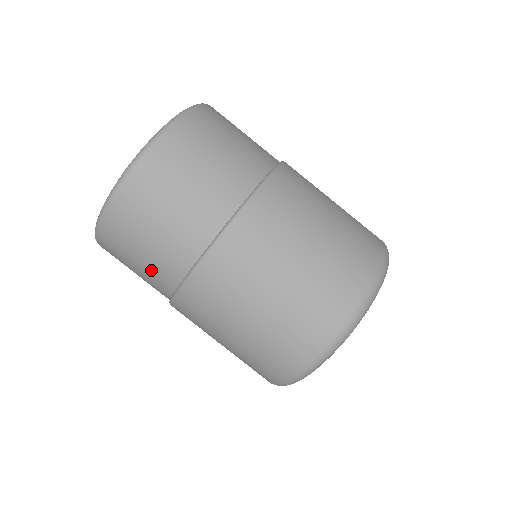
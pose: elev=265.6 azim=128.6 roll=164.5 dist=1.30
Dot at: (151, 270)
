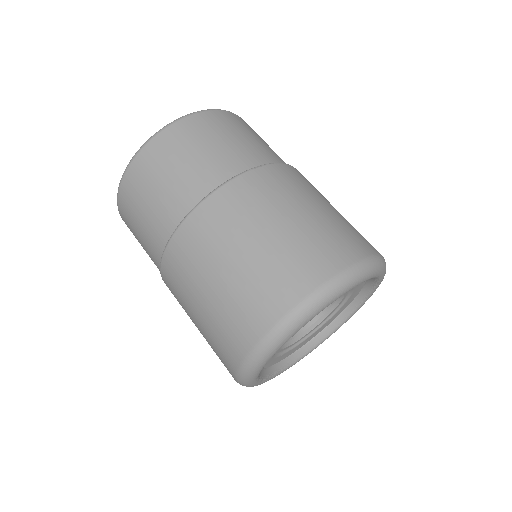
Dot at: (151, 223)
